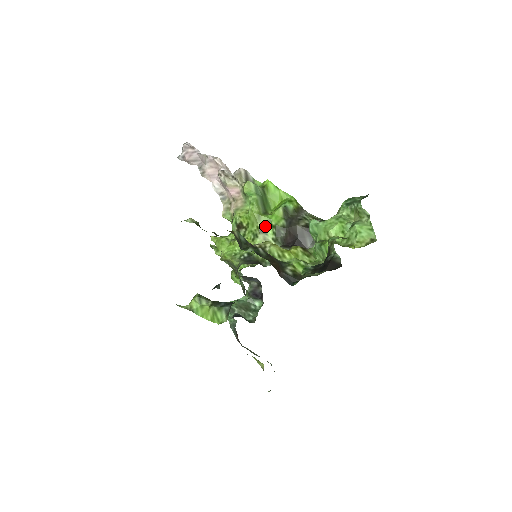
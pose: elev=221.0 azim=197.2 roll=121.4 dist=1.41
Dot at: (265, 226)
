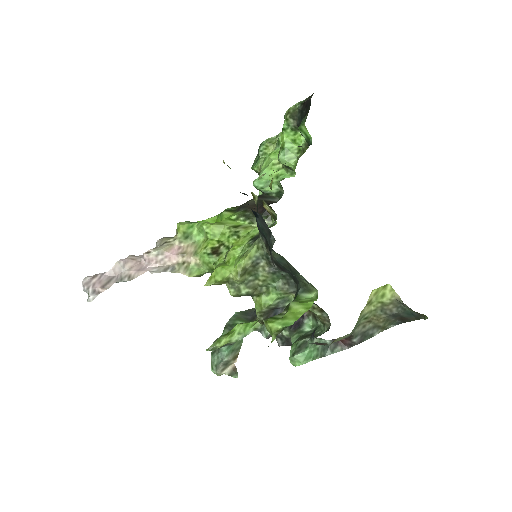
Dot at: (232, 224)
